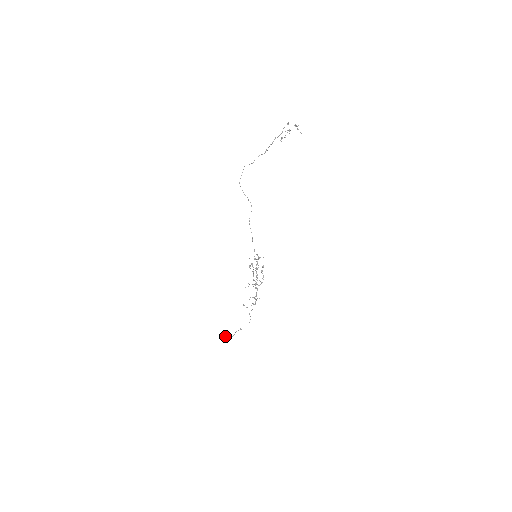
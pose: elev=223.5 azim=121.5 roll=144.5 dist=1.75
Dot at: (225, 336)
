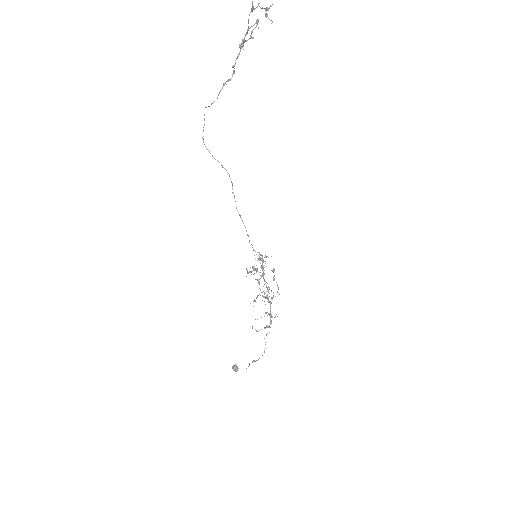
Dot at: (237, 367)
